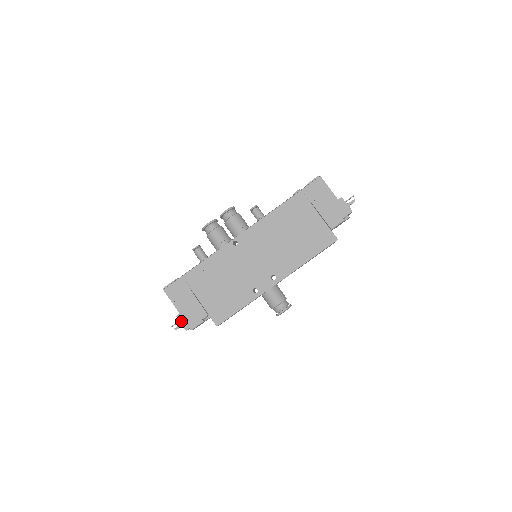
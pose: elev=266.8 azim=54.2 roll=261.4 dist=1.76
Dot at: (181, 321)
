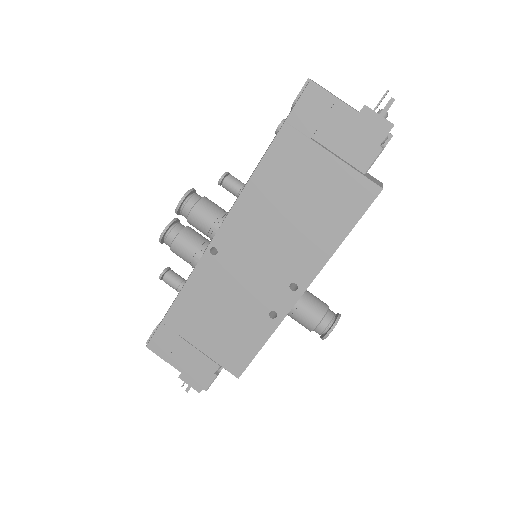
Dot at: (188, 382)
